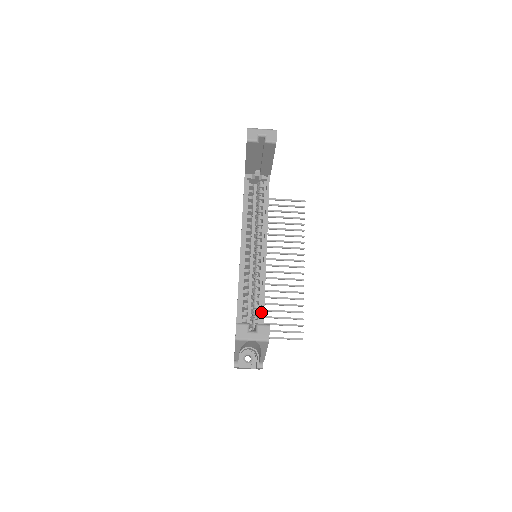
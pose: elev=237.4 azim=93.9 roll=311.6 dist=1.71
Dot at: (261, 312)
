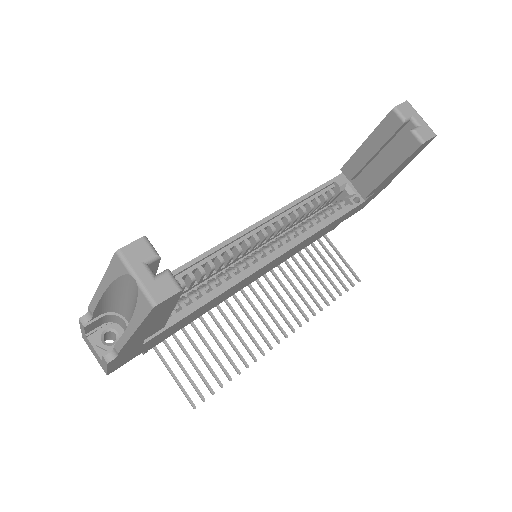
Dot at: (190, 308)
